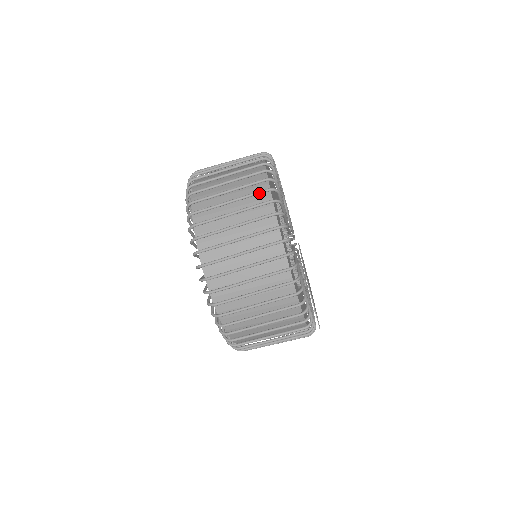
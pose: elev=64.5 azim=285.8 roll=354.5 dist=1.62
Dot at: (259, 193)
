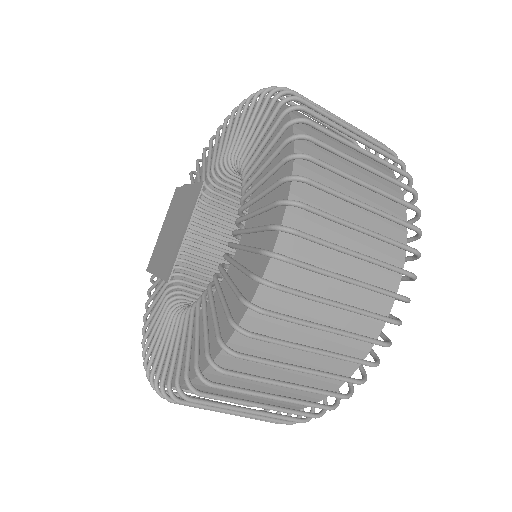
Dot at: (345, 381)
